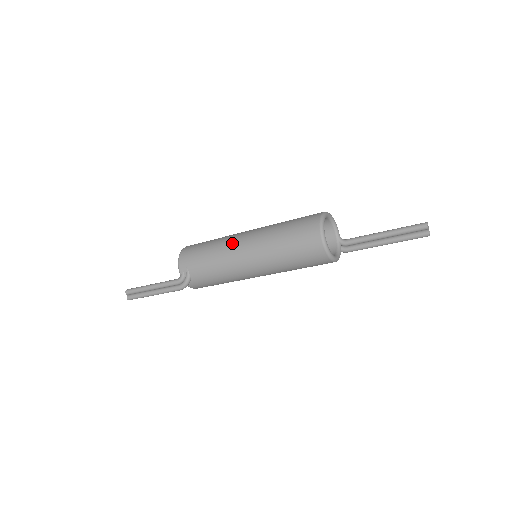
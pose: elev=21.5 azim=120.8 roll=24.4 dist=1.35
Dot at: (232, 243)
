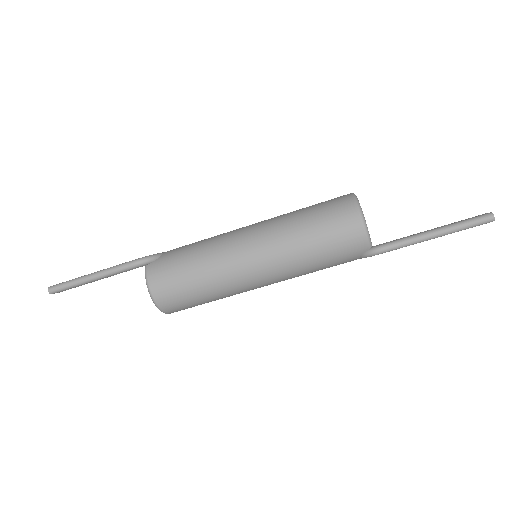
Dot at: occluded
